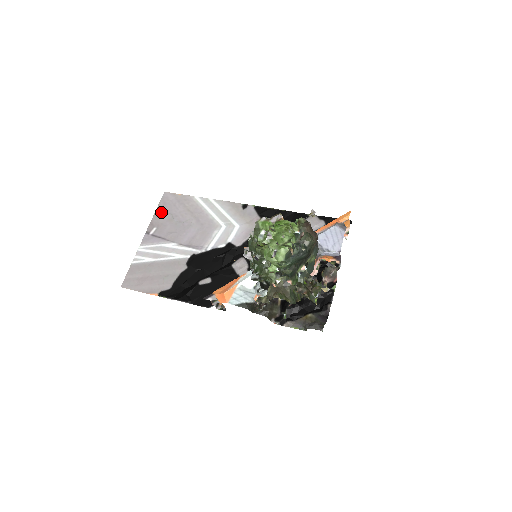
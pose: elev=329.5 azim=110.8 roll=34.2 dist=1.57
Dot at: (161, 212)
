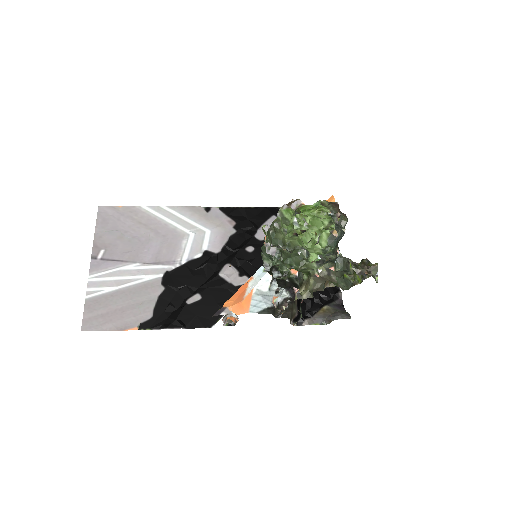
Dot at: (103, 230)
